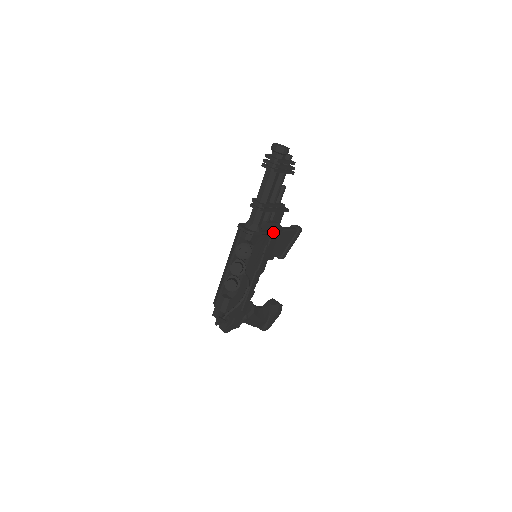
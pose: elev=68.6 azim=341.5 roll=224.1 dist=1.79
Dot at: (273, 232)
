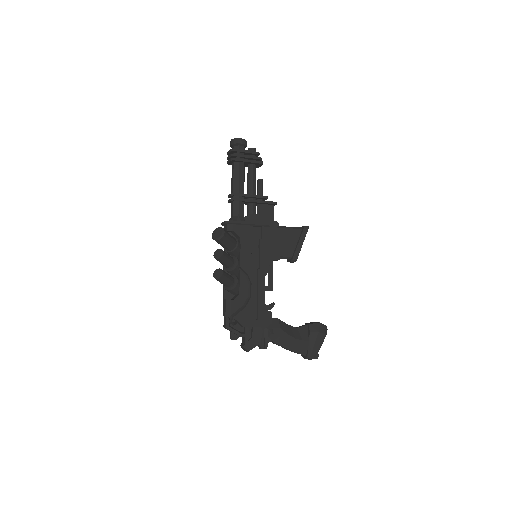
Dot at: (261, 223)
